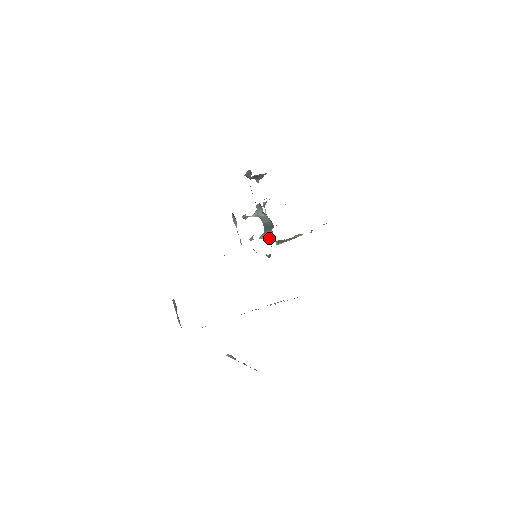
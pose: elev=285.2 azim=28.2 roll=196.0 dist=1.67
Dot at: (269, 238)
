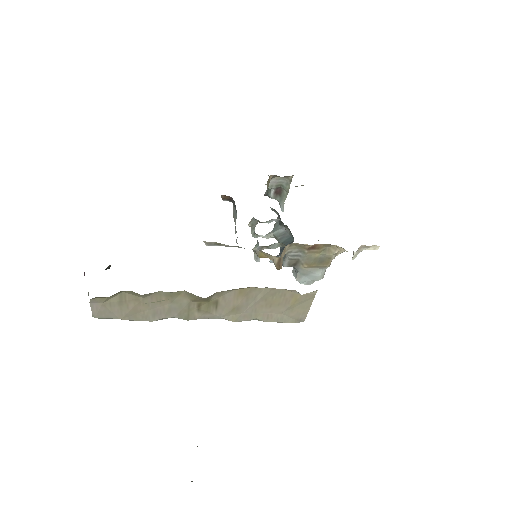
Dot at: (284, 255)
